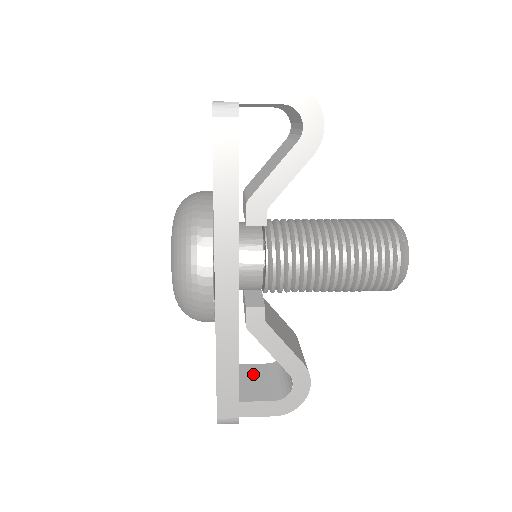
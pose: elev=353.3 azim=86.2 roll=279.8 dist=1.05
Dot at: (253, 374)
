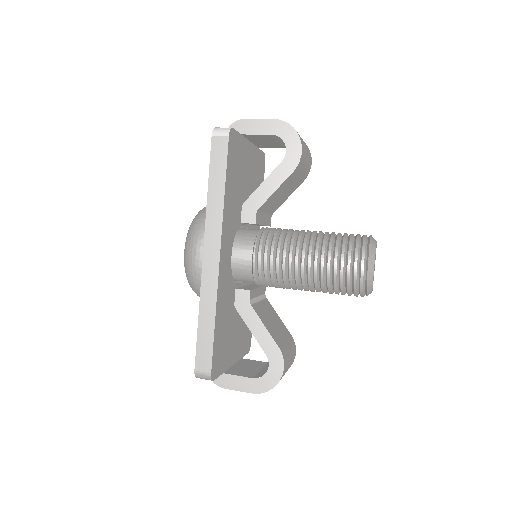
Dot at: (250, 364)
